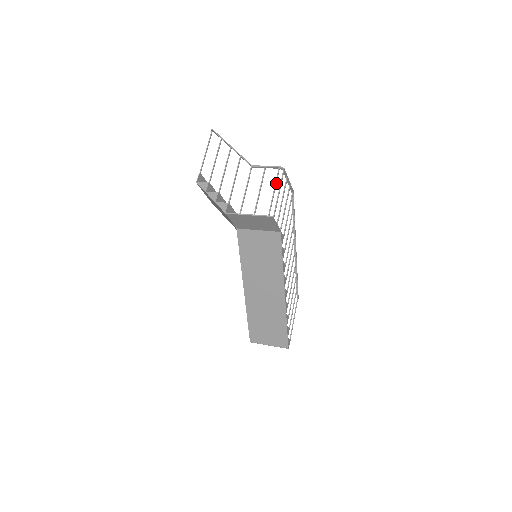
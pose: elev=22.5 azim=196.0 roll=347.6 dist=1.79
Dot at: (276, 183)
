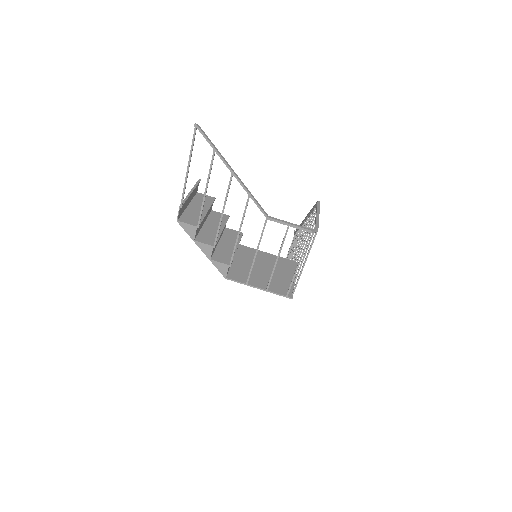
Dot at: occluded
